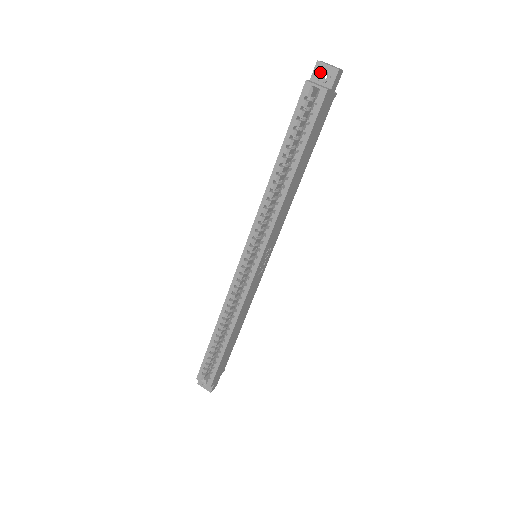
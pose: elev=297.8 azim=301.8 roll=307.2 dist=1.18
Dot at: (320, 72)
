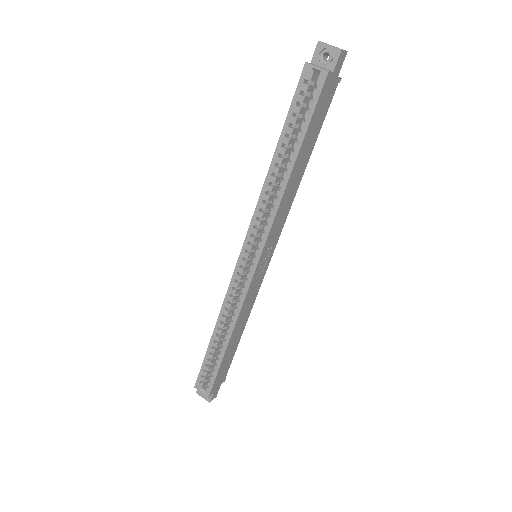
Dot at: (321, 53)
